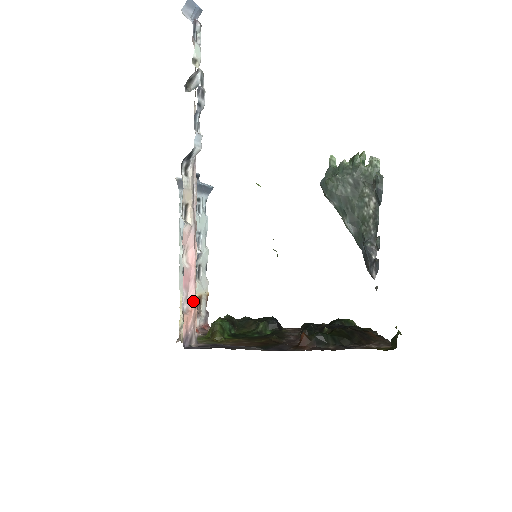
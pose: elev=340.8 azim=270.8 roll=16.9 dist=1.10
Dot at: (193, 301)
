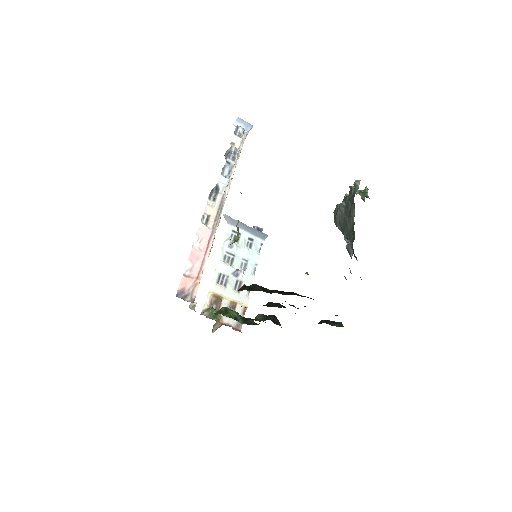
Dot at: (197, 274)
